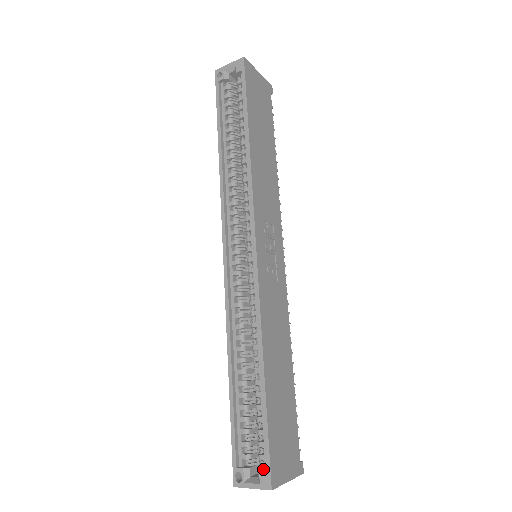
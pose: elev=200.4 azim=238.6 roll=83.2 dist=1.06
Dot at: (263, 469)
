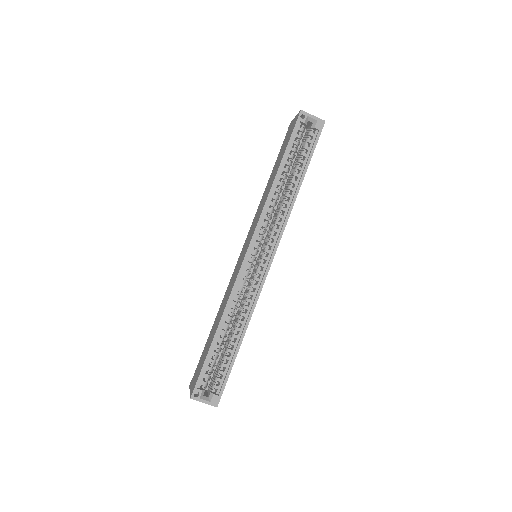
Dot at: (216, 395)
